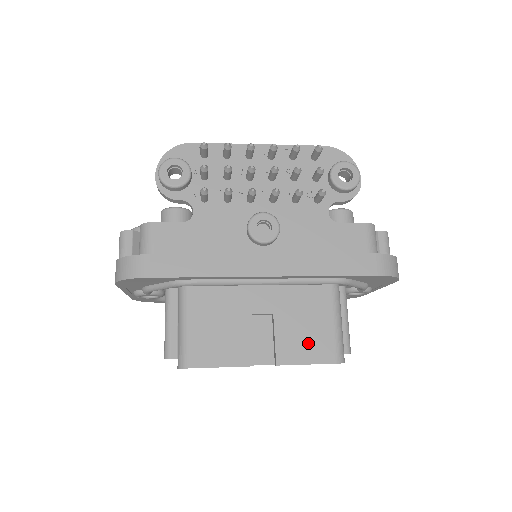
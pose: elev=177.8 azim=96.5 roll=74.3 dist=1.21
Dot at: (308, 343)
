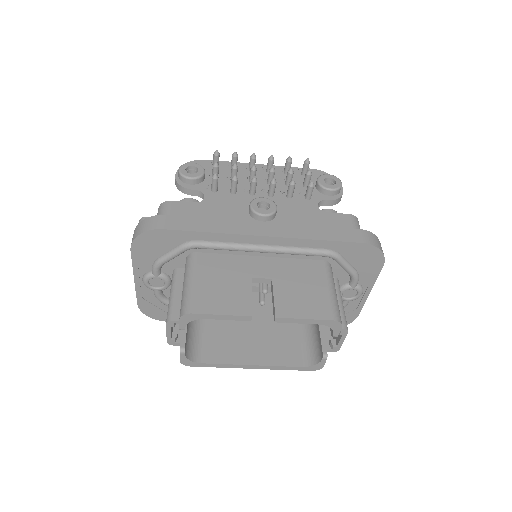
Dot at: (305, 303)
